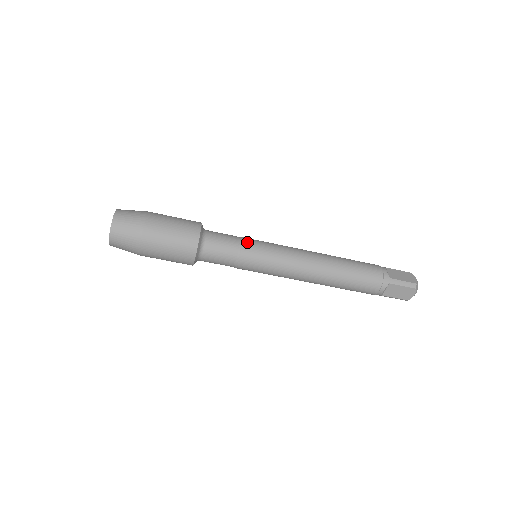
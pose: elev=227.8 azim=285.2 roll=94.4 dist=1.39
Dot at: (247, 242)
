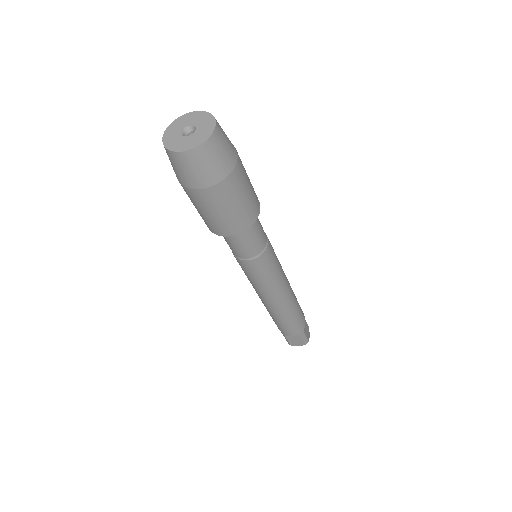
Dot at: (270, 247)
